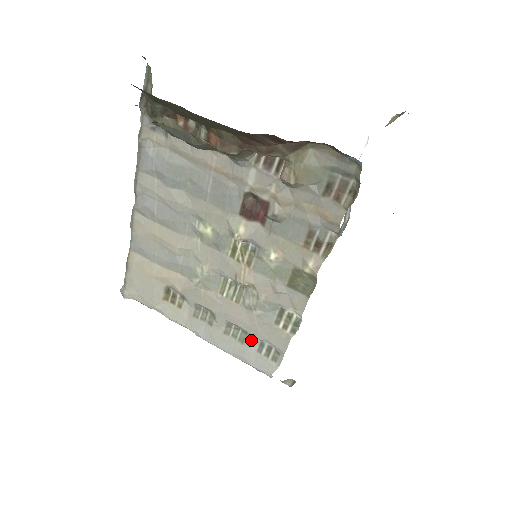
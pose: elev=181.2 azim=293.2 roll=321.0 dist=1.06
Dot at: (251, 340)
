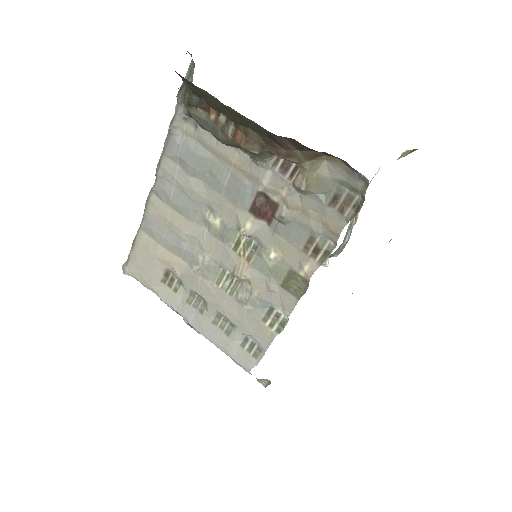
Dot at: (237, 333)
